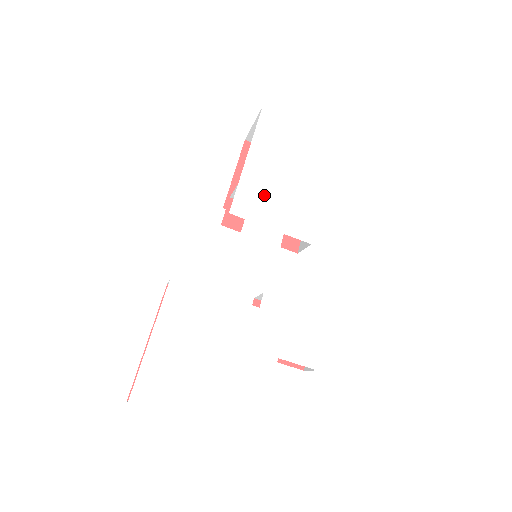
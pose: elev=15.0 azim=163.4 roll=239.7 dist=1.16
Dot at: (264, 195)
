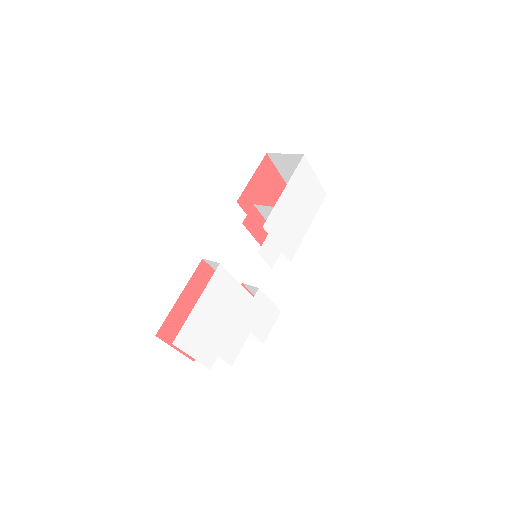
Dot at: (282, 220)
